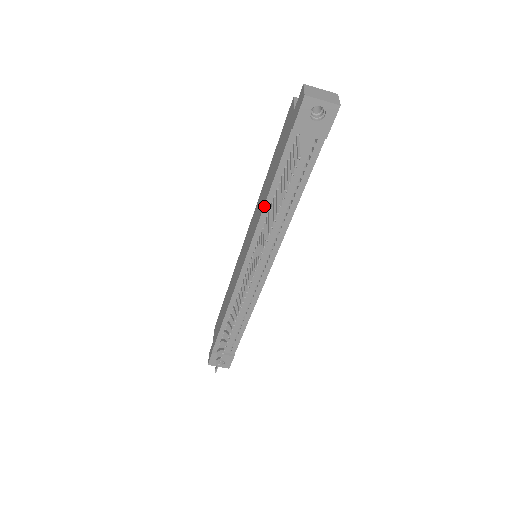
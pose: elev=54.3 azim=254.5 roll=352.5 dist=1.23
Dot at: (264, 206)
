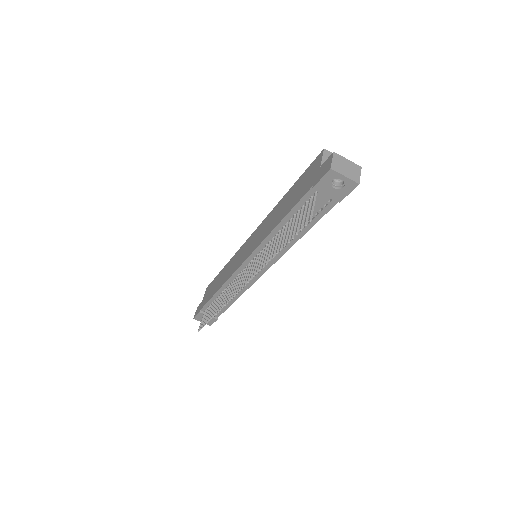
Dot at: (272, 230)
